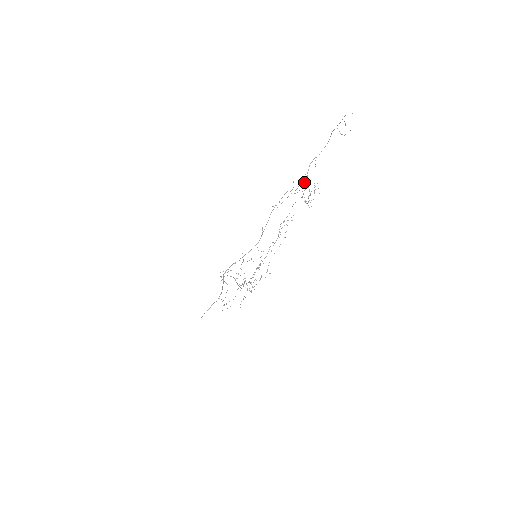
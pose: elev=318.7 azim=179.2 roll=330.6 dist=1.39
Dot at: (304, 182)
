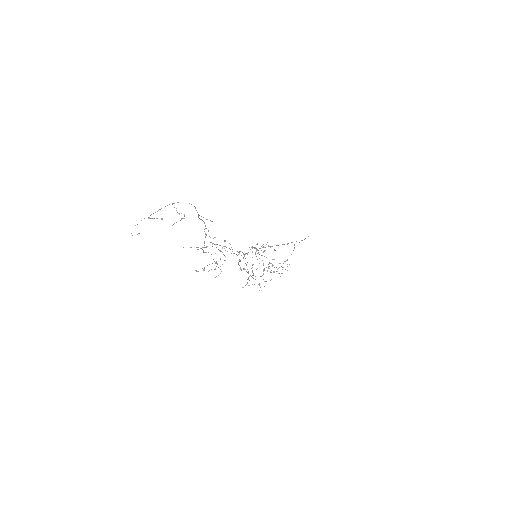
Dot at: occluded
